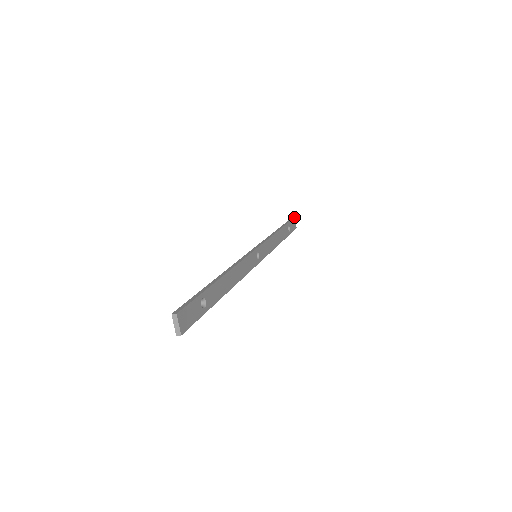
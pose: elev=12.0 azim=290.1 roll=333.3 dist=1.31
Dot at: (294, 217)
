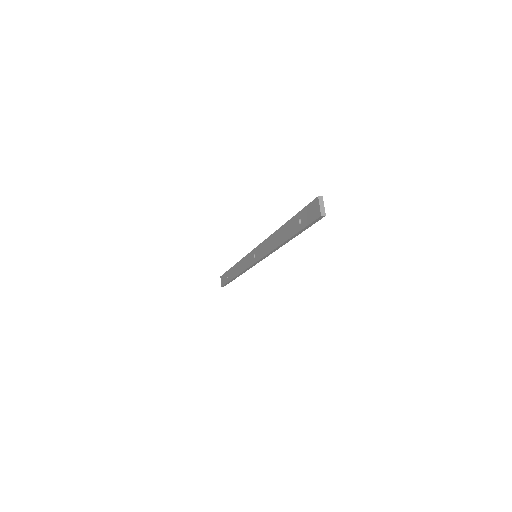
Dot at: occluded
